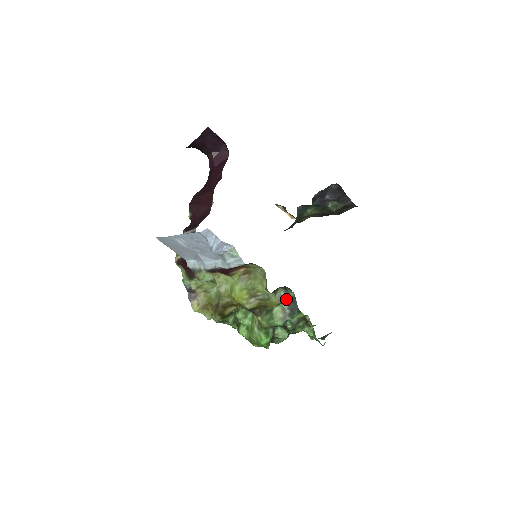
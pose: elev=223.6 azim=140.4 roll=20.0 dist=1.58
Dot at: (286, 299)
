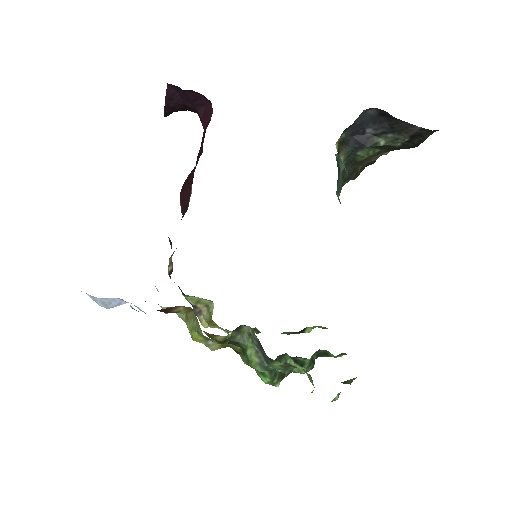
Dot at: (254, 340)
